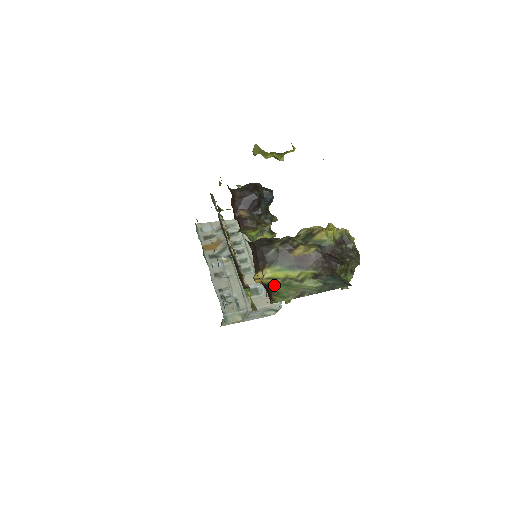
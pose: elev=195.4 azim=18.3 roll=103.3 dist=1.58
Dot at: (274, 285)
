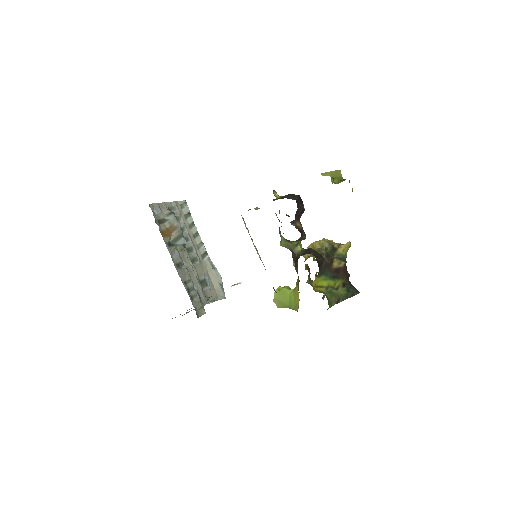
Dot at: (324, 293)
